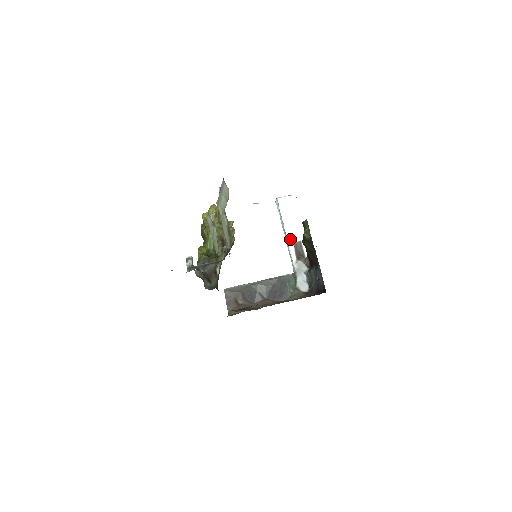
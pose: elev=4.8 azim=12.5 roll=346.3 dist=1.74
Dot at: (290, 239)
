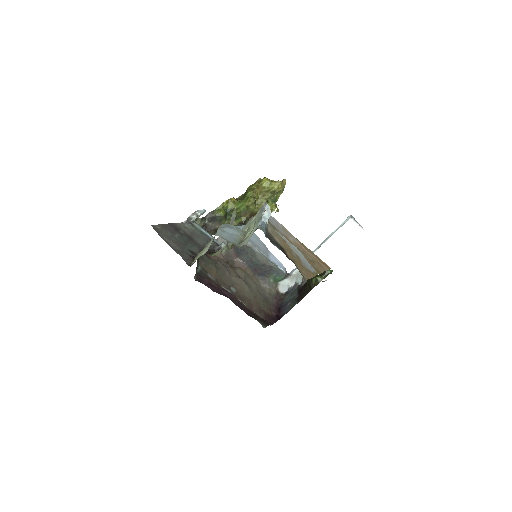
Dot at: (318, 253)
